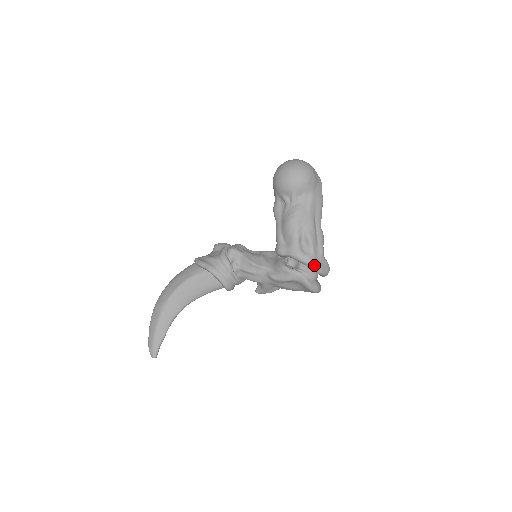
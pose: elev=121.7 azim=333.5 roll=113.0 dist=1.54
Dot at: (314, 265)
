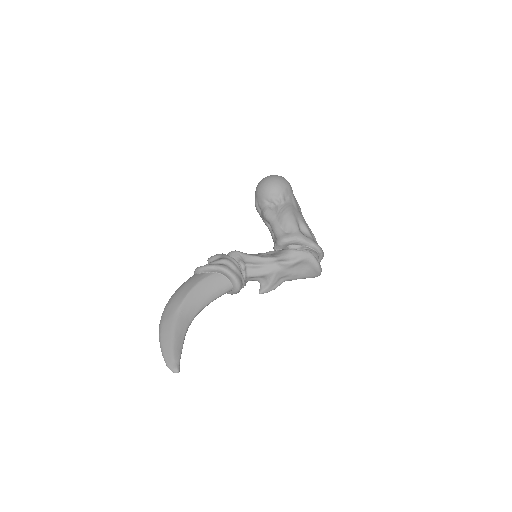
Dot at: (317, 244)
